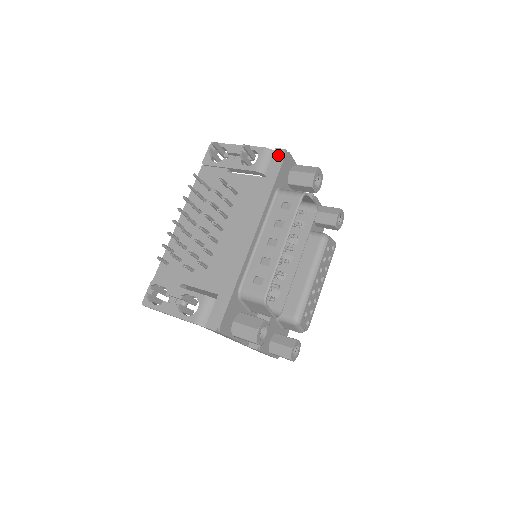
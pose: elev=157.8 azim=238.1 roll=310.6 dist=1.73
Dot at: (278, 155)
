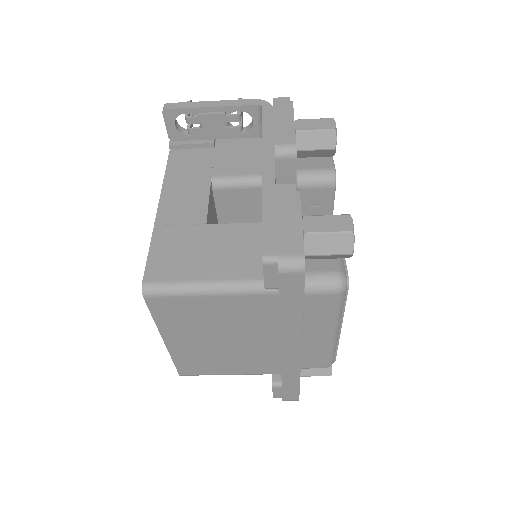
Dot at: occluded
